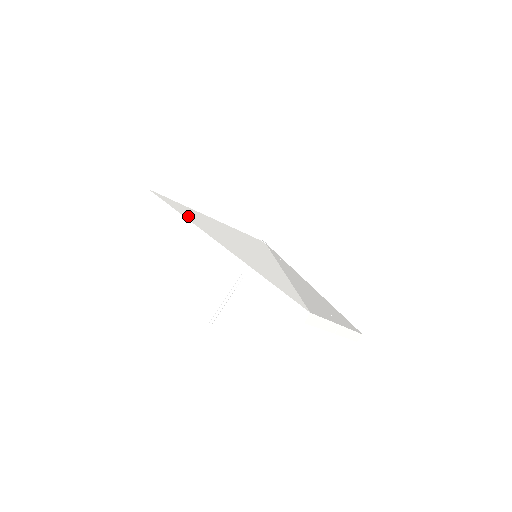
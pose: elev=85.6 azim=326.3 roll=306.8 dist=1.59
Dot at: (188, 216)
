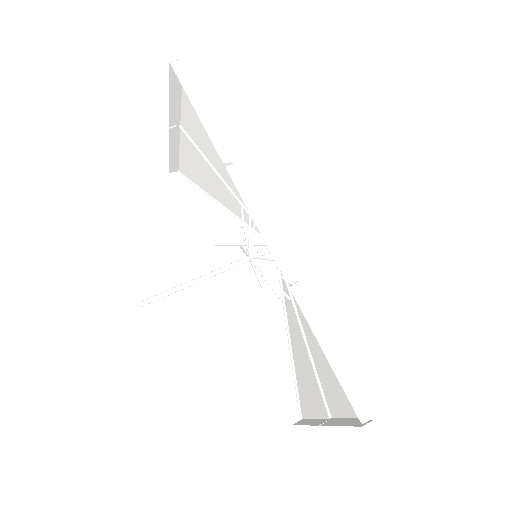
Dot at: occluded
